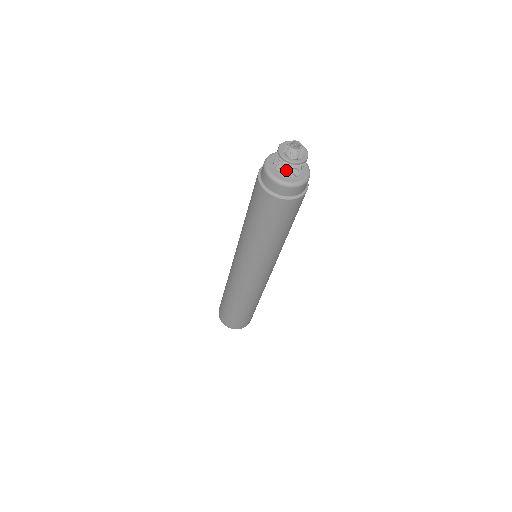
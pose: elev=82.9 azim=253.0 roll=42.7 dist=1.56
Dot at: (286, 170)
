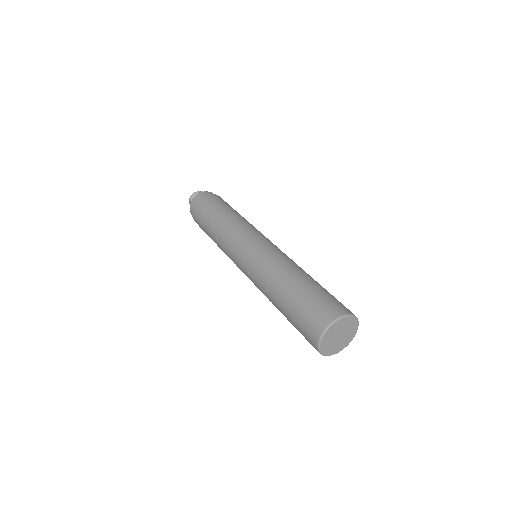
Dot at: occluded
